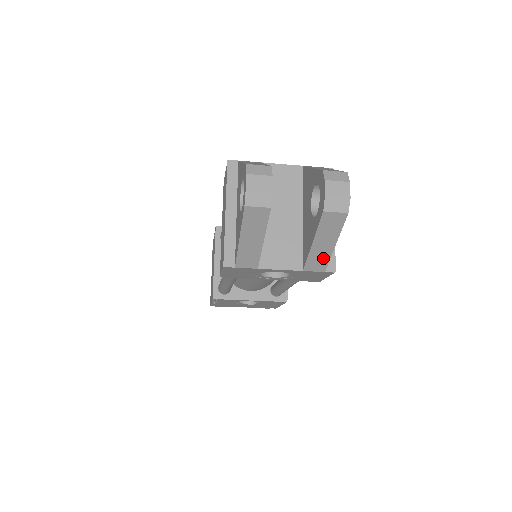
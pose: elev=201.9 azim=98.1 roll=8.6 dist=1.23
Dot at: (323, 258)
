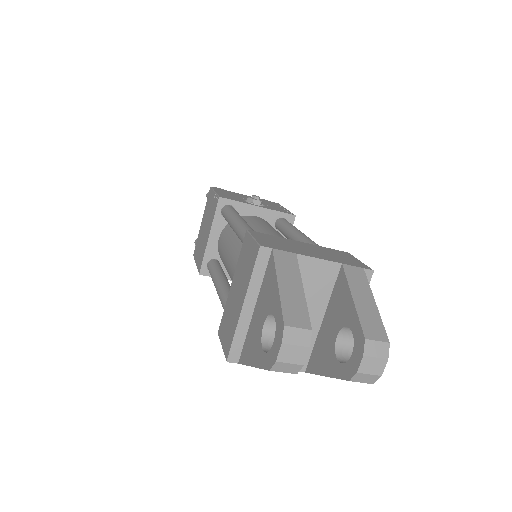
Dot at: occluded
